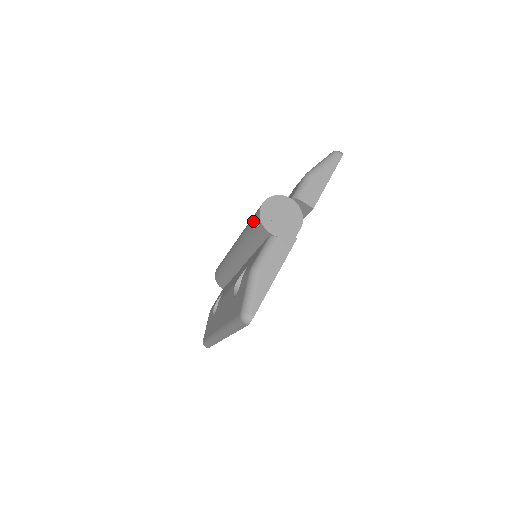
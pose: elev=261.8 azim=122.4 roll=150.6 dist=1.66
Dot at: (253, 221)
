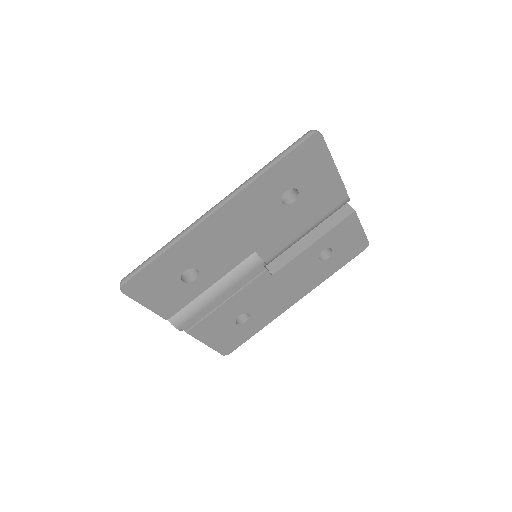
Dot at: occluded
